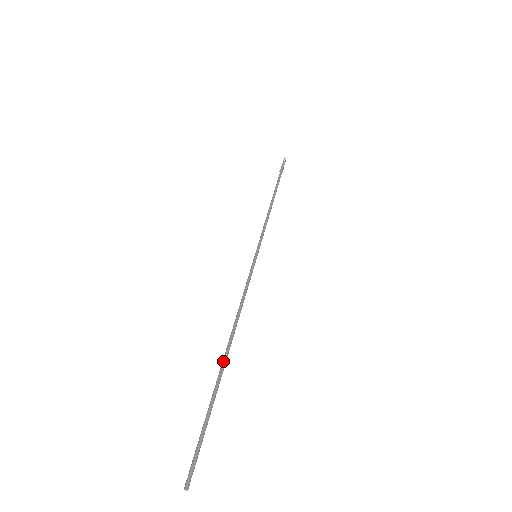
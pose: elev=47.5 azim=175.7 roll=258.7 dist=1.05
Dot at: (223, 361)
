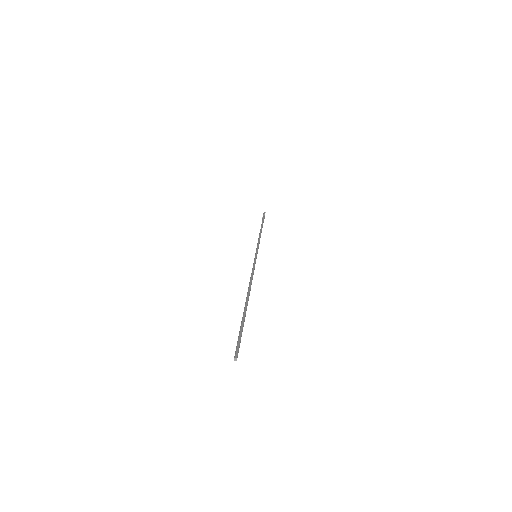
Dot at: (246, 302)
